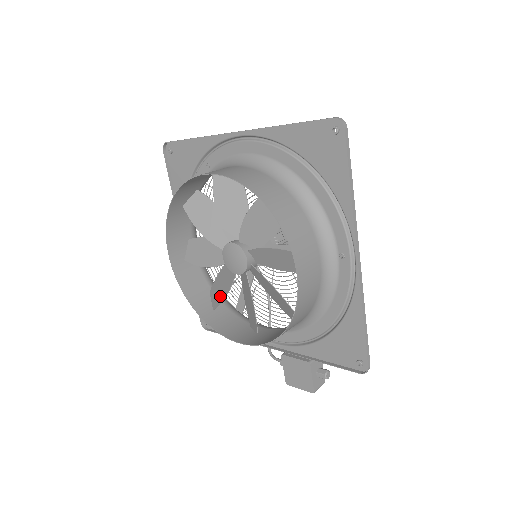
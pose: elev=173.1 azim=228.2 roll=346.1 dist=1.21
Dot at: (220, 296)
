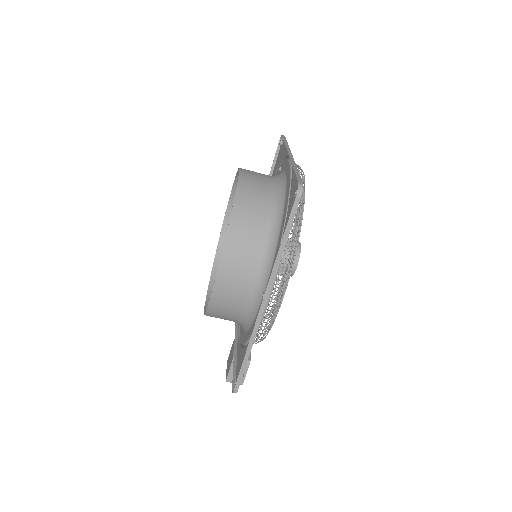
Dot at: occluded
